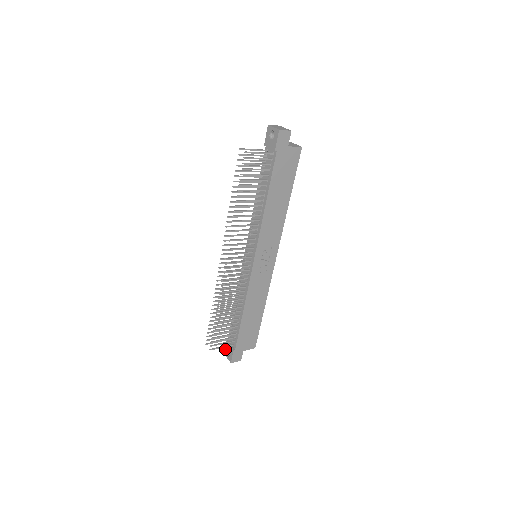
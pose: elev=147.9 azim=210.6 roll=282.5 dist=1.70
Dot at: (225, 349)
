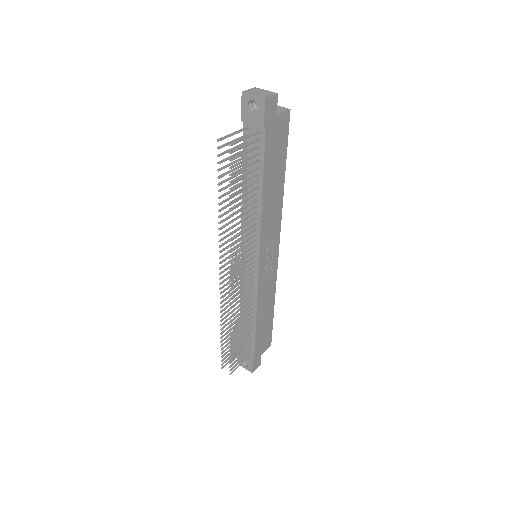
Dot at: occluded
